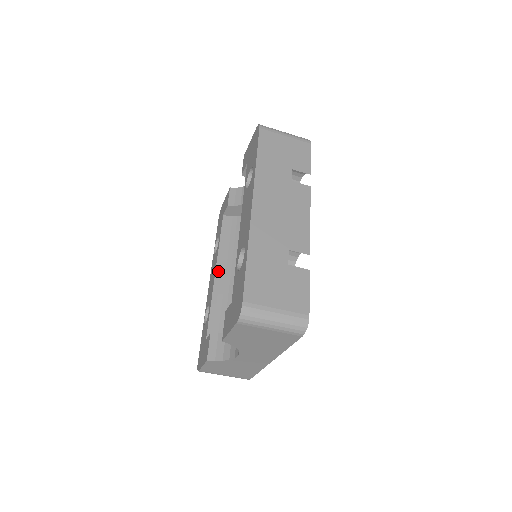
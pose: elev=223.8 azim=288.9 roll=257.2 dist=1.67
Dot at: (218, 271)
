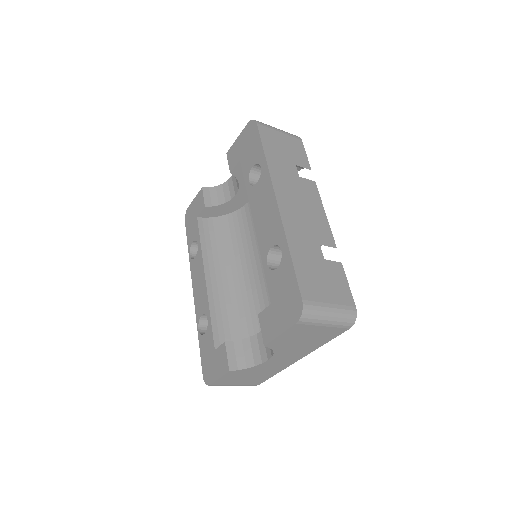
Dot at: (208, 276)
